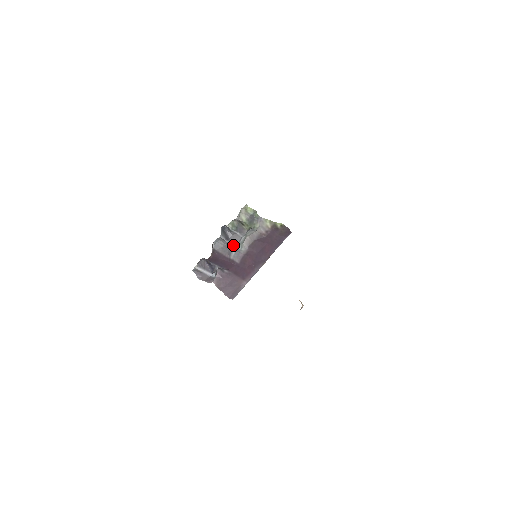
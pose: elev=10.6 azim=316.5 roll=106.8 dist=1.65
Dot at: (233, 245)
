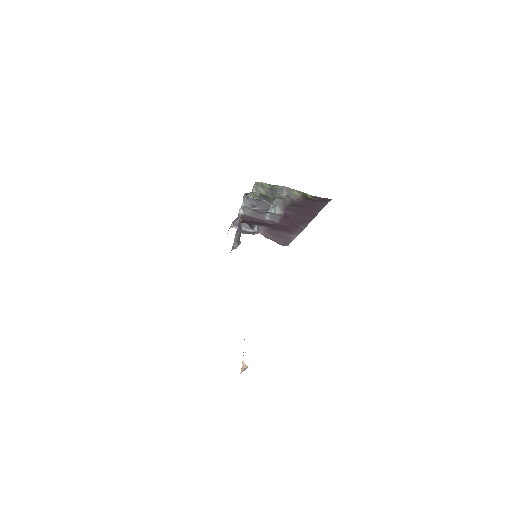
Dot at: (263, 210)
